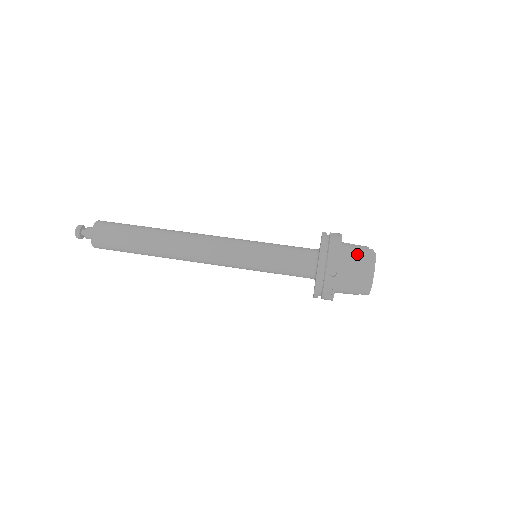
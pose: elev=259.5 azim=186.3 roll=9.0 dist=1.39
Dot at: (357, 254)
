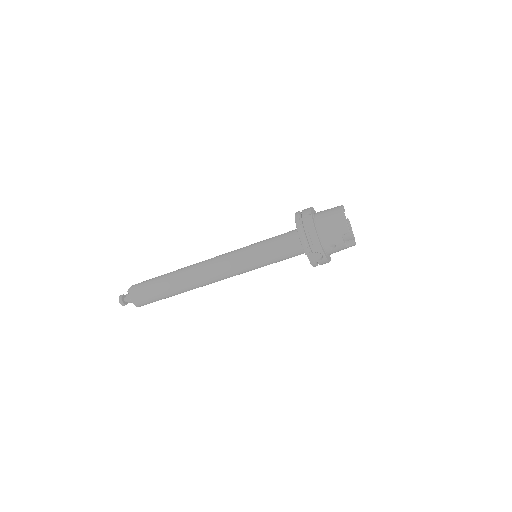
Dot at: (327, 209)
